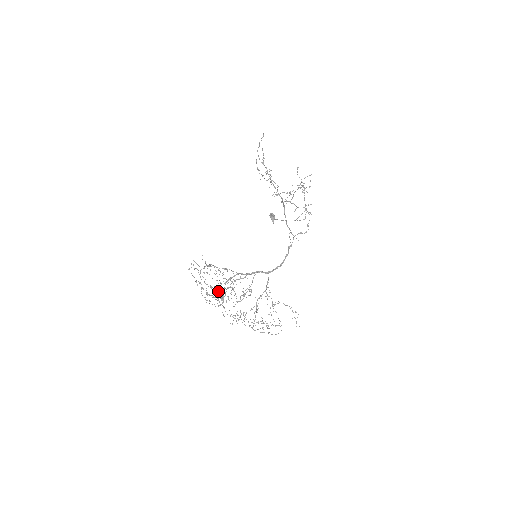
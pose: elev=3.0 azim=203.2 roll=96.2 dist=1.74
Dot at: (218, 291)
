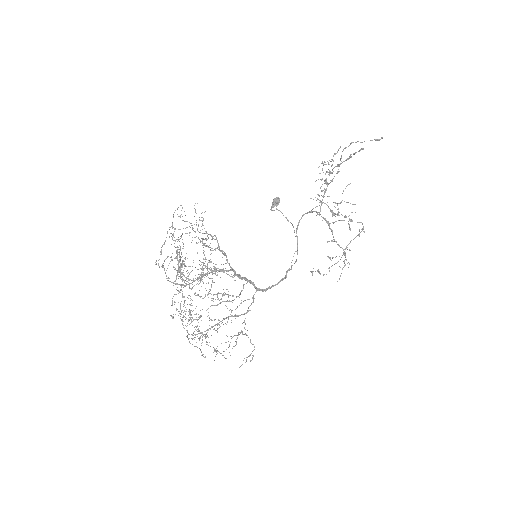
Dot at: (192, 270)
